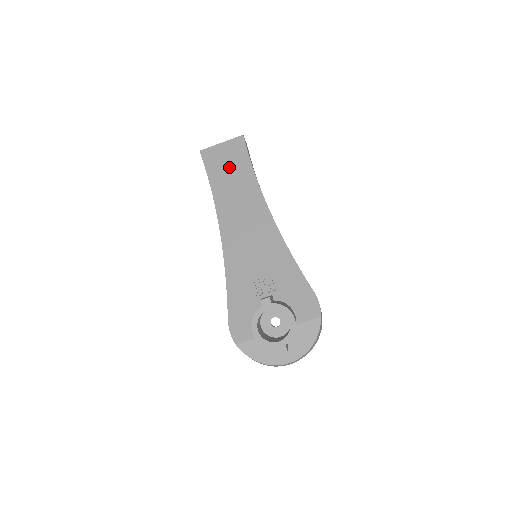
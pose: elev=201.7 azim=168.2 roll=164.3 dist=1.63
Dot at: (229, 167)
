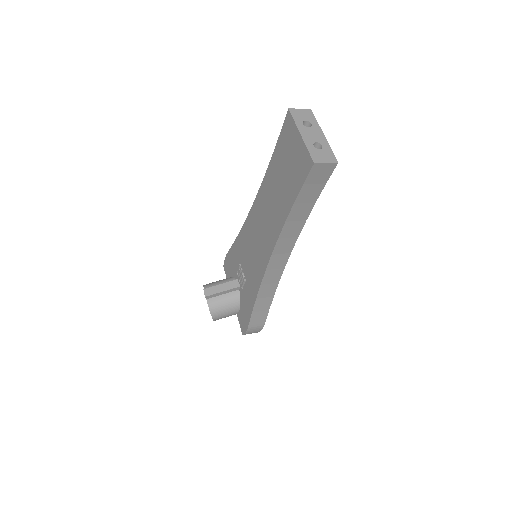
Dot at: (285, 173)
